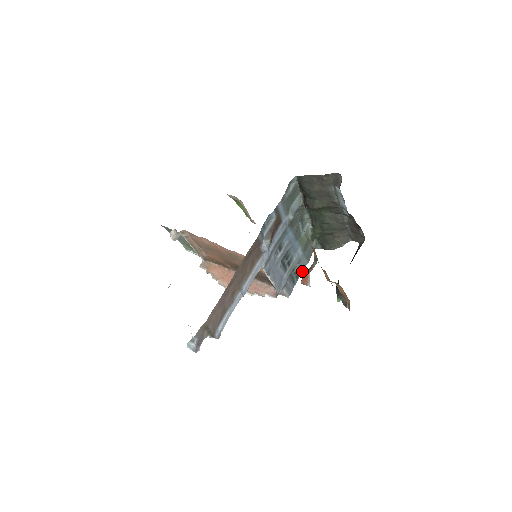
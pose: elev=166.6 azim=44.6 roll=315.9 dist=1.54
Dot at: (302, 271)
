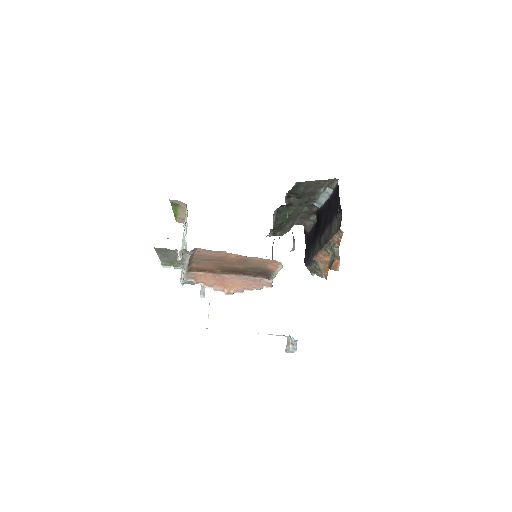
Dot at: occluded
